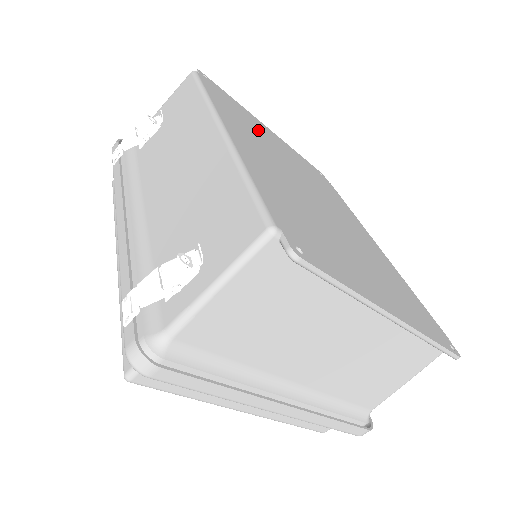
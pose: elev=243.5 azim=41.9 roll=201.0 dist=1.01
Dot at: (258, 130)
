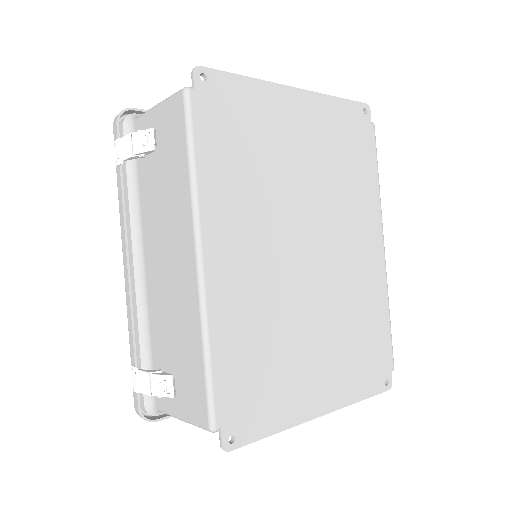
Dot at: (267, 148)
